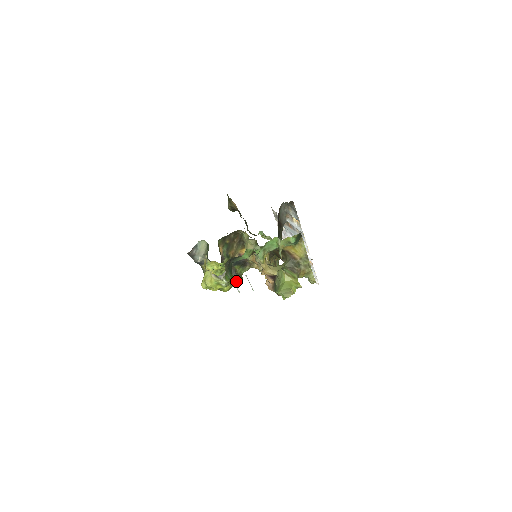
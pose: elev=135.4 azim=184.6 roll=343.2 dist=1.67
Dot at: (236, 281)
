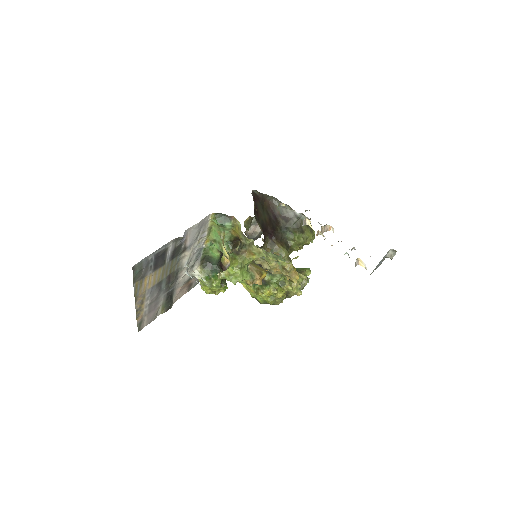
Dot at: (263, 288)
